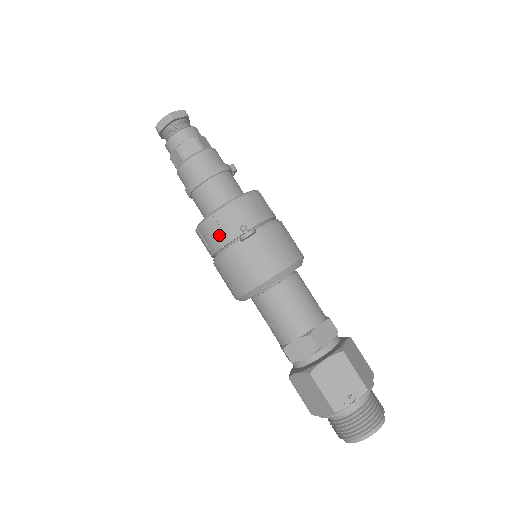
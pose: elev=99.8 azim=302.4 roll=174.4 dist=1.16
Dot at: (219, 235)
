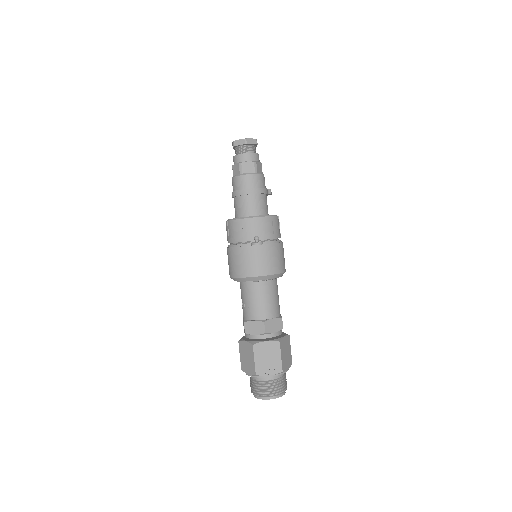
Dot at: (239, 234)
